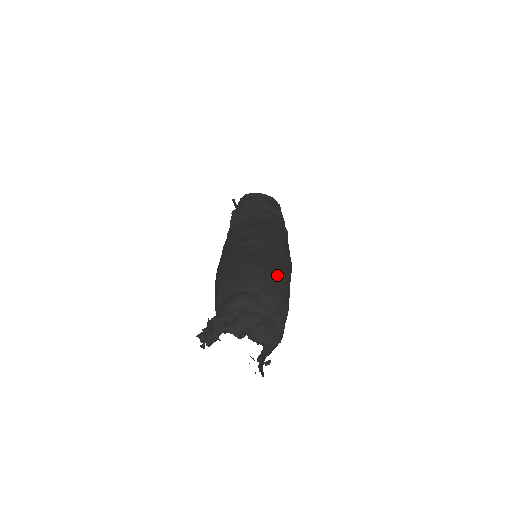
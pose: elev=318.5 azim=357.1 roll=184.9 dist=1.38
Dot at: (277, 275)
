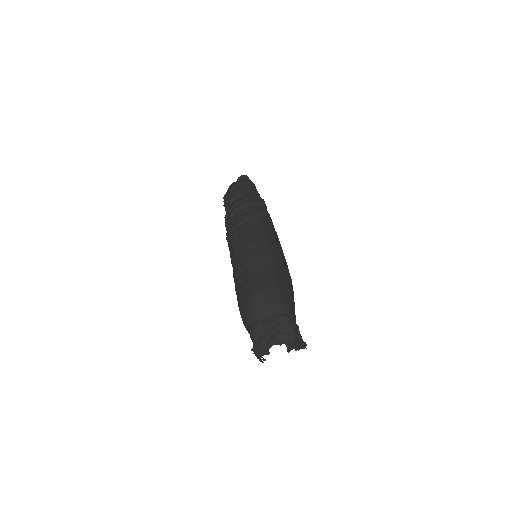
Dot at: (261, 291)
